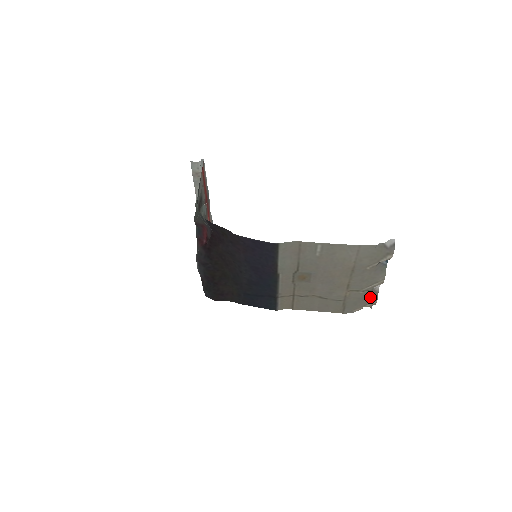
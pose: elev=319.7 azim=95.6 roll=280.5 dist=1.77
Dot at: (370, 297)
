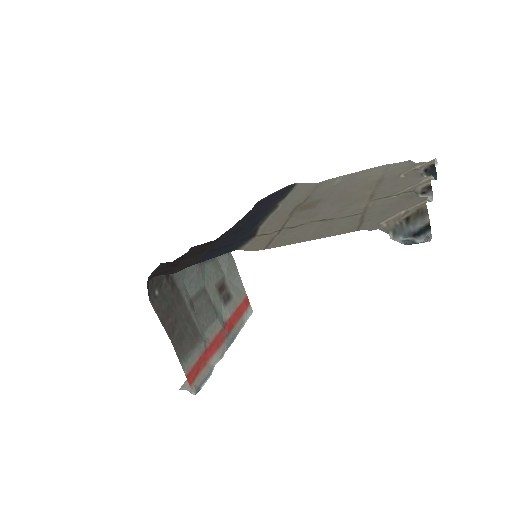
Dot at: (412, 200)
